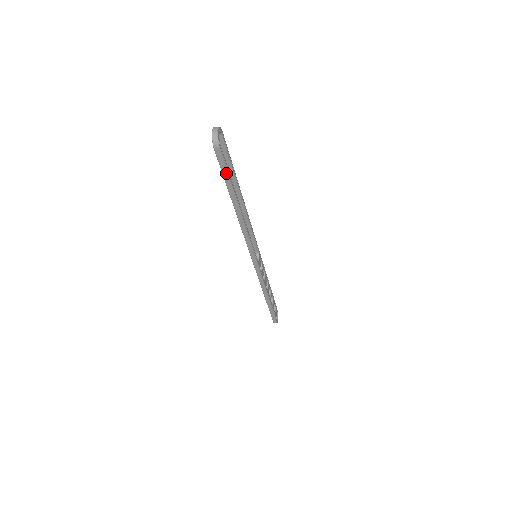
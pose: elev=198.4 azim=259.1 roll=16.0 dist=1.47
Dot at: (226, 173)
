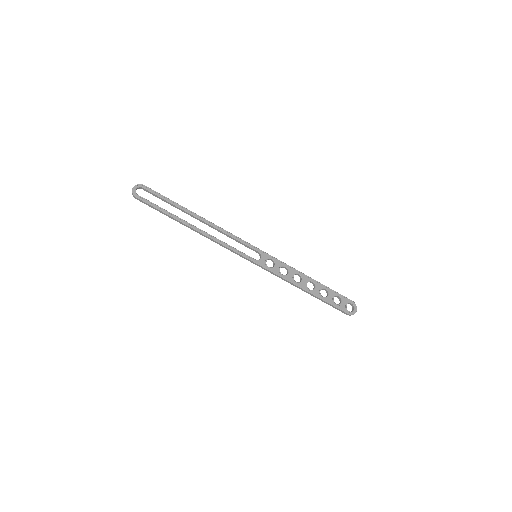
Dot at: (156, 209)
